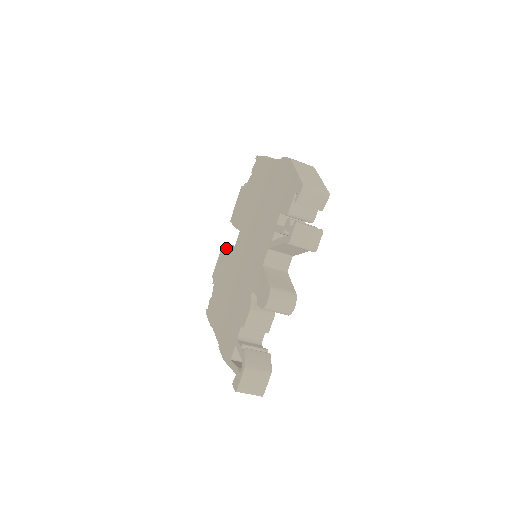
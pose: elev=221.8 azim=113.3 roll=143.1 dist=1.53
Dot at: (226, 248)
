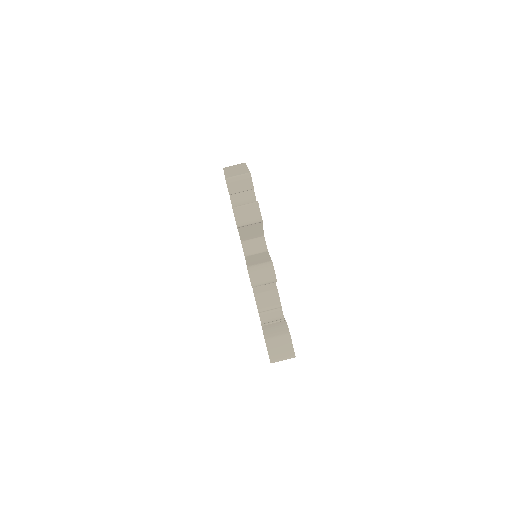
Dot at: occluded
